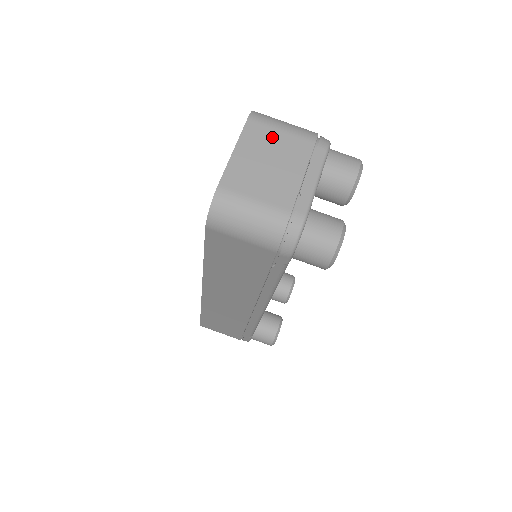
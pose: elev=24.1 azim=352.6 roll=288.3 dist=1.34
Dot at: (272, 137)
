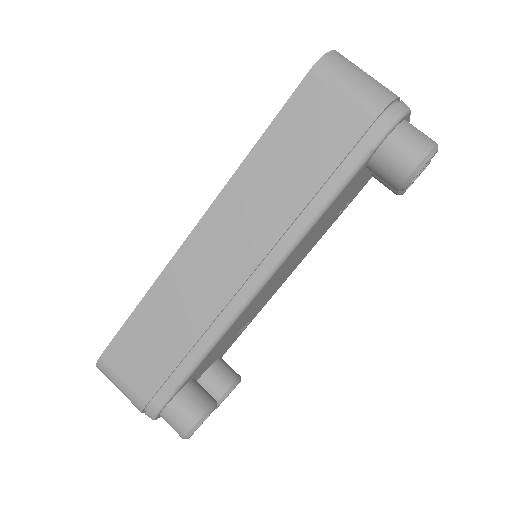
Dot at: occluded
